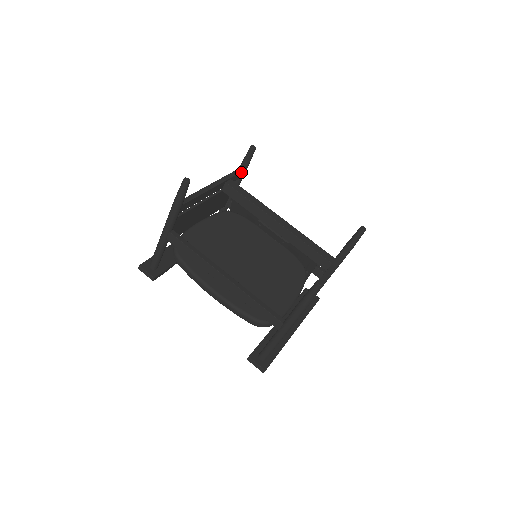
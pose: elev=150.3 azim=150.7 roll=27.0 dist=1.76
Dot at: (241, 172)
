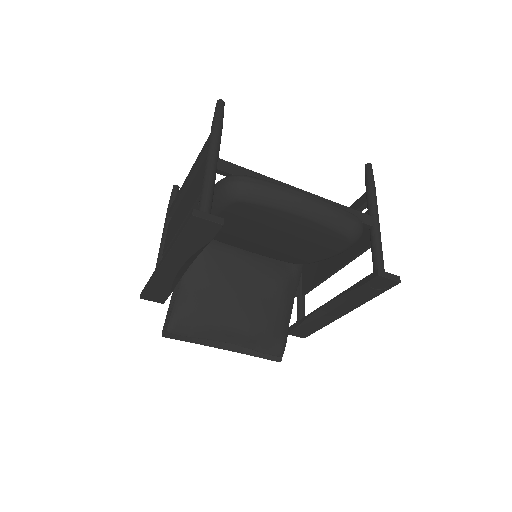
Dot at: occluded
